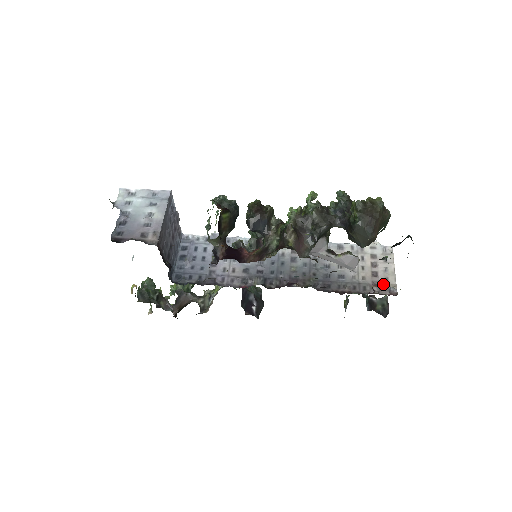
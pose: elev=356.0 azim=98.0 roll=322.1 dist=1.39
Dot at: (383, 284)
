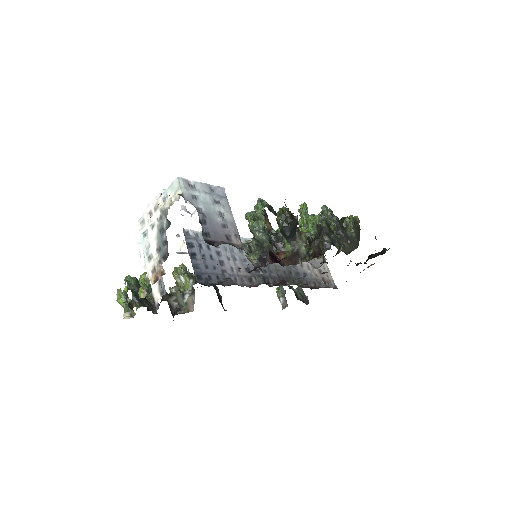
Dot at: (328, 280)
